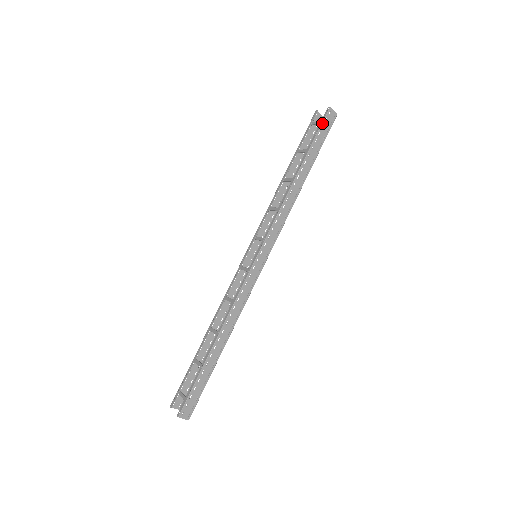
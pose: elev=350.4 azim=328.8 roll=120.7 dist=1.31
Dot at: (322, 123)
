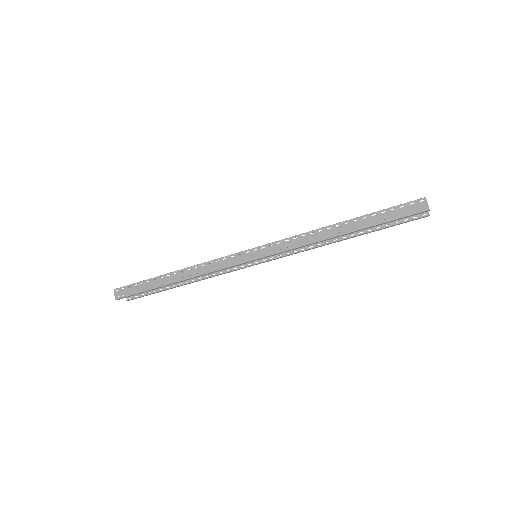
Dot at: (404, 203)
